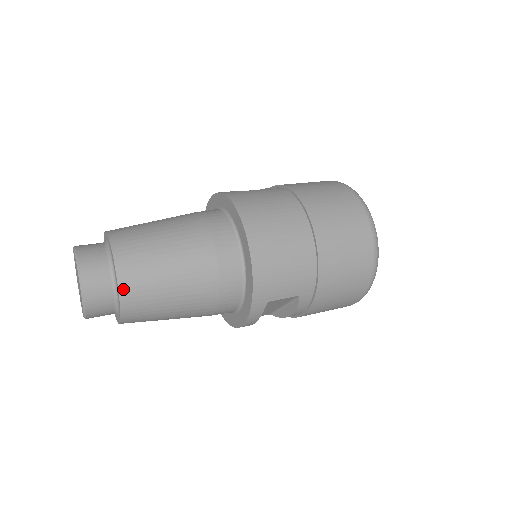
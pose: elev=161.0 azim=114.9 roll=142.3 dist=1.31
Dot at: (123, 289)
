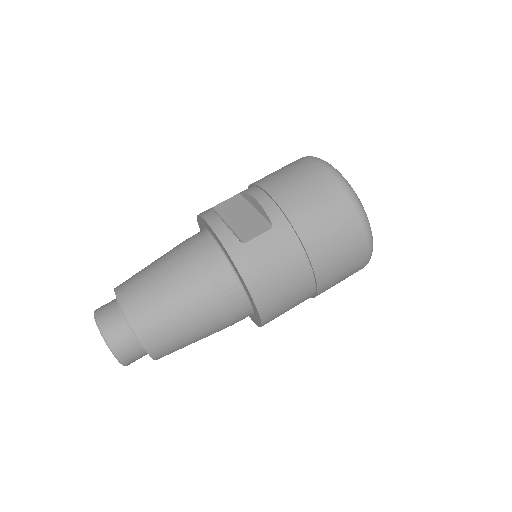
Dot at: occluded
